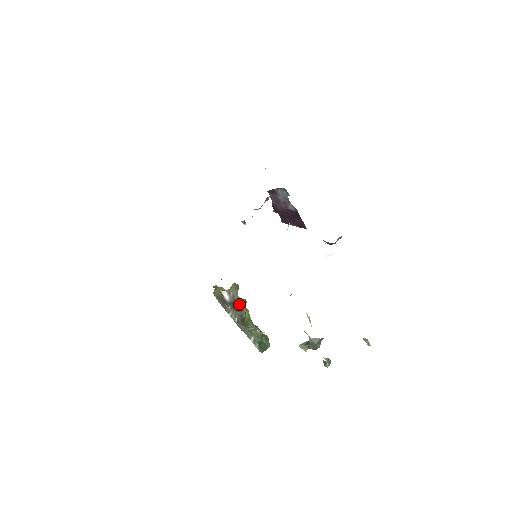
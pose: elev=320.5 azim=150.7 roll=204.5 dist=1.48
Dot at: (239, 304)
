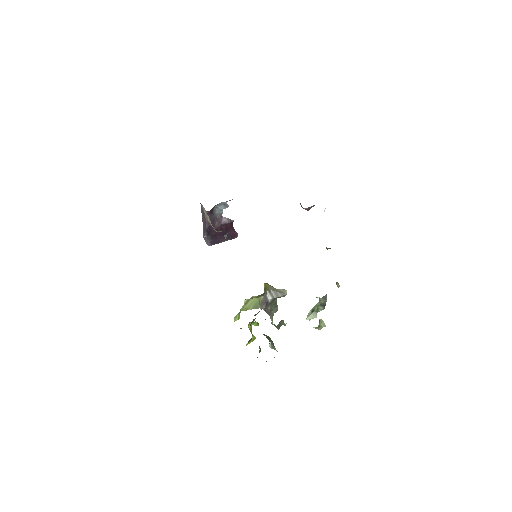
Dot at: (285, 293)
